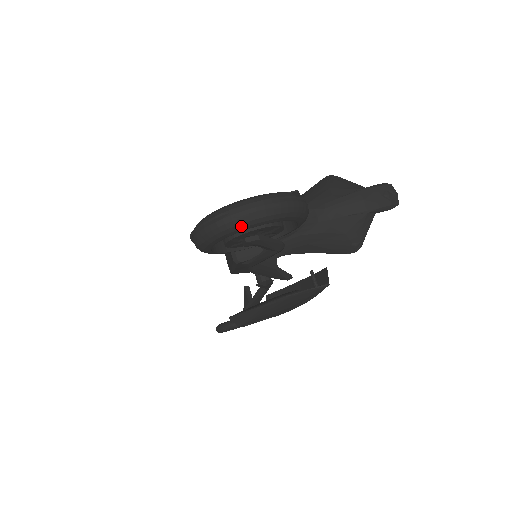
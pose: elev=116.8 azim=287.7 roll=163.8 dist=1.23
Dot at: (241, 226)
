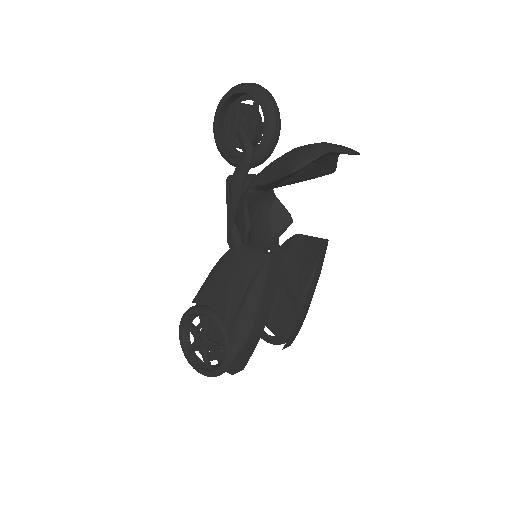
Dot at: (232, 90)
